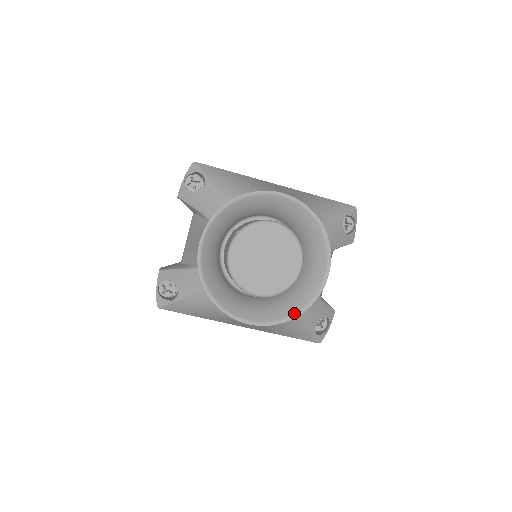
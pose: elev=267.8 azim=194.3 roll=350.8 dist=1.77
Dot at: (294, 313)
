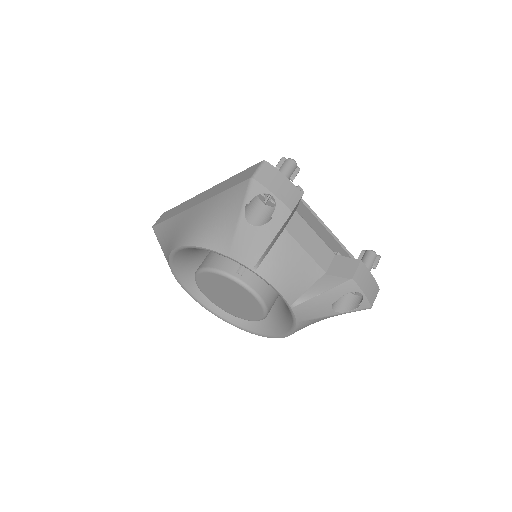
Dot at: (292, 323)
